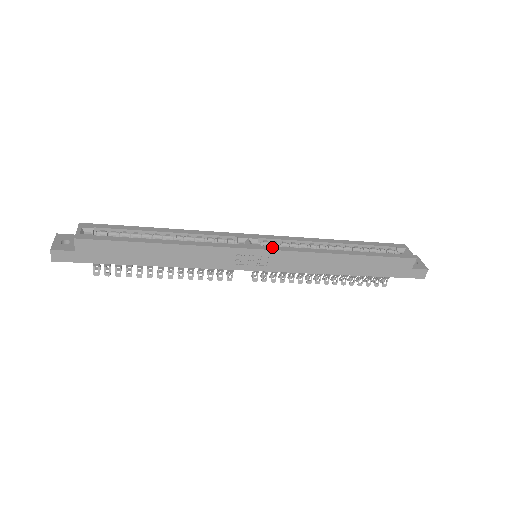
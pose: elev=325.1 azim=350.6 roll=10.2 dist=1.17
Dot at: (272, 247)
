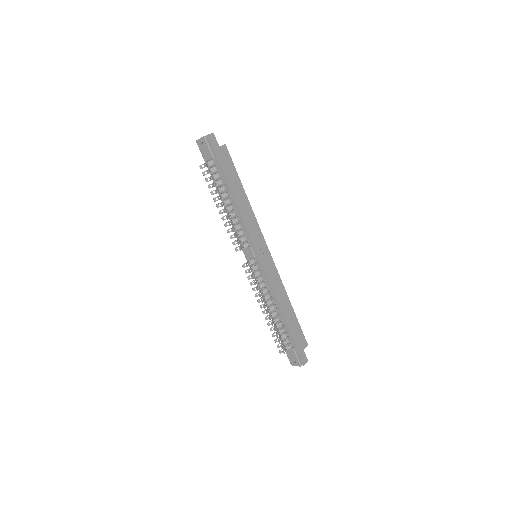
Dot at: (270, 257)
